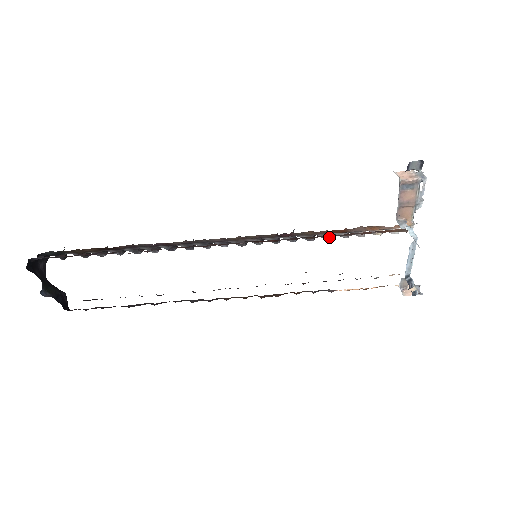
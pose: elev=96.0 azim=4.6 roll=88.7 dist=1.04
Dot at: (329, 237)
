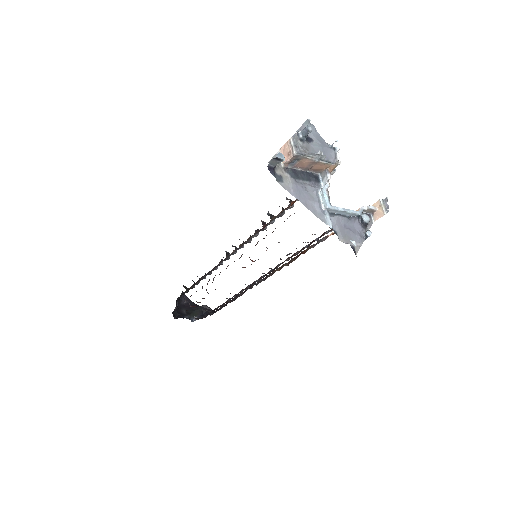
Dot at: (291, 207)
